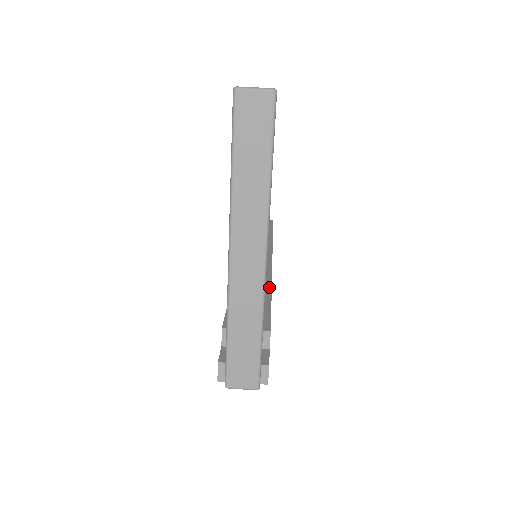
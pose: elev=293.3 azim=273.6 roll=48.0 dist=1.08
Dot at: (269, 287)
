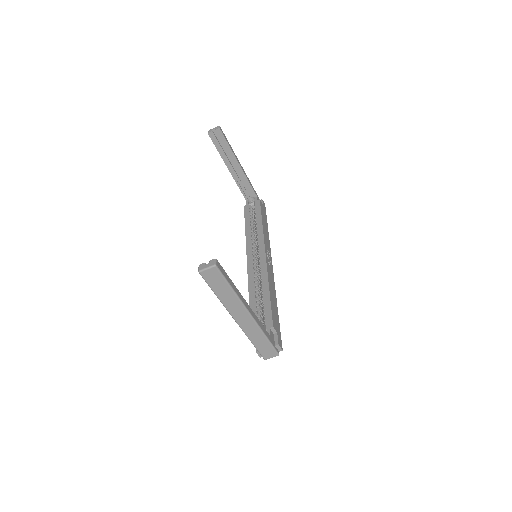
Dot at: (267, 287)
